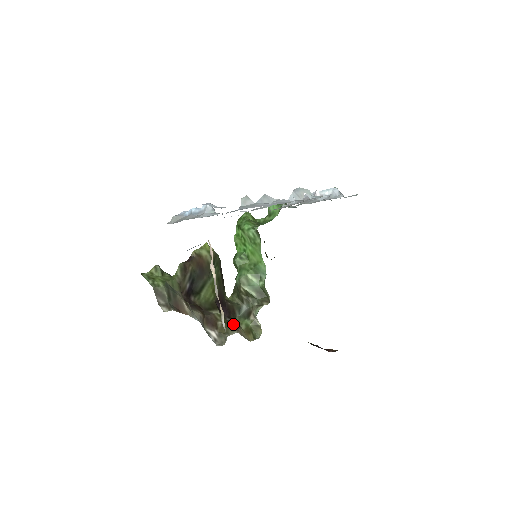
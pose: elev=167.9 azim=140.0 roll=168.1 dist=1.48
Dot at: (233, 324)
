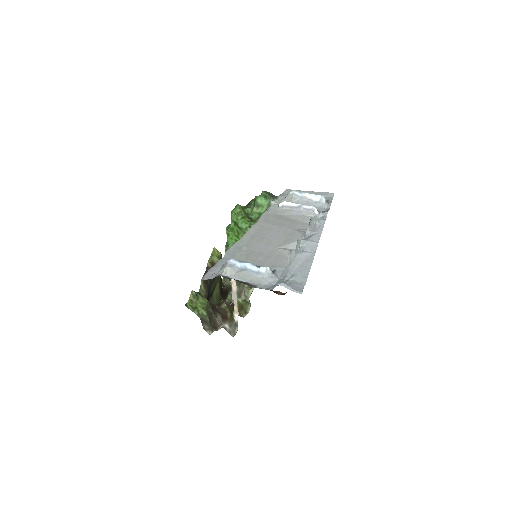
Dot at: (232, 307)
